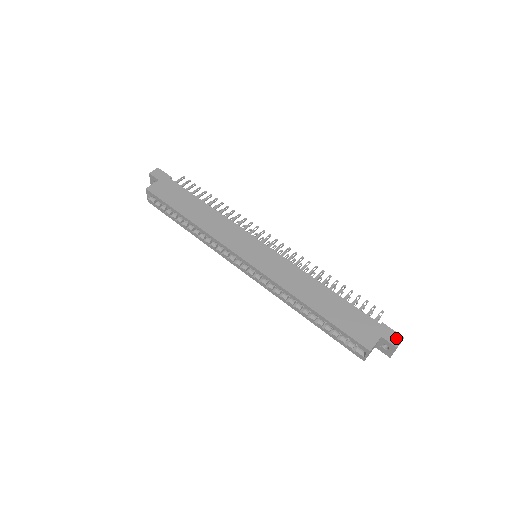
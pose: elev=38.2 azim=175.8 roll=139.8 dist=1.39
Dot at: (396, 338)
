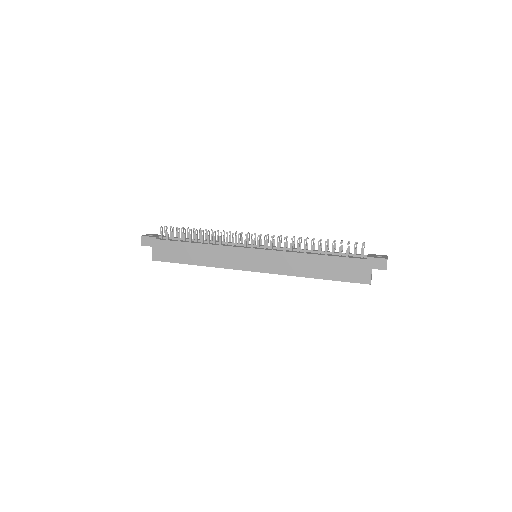
Dot at: (382, 263)
